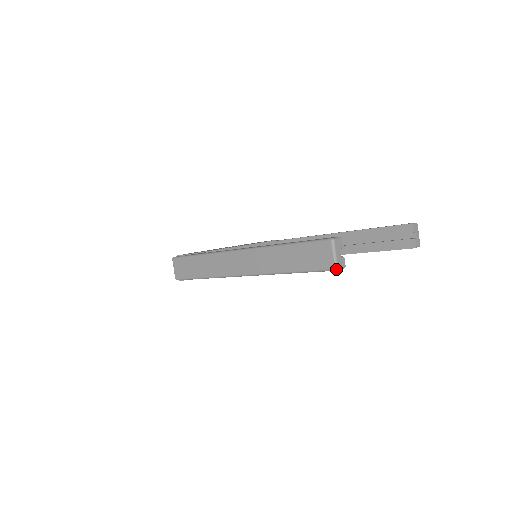
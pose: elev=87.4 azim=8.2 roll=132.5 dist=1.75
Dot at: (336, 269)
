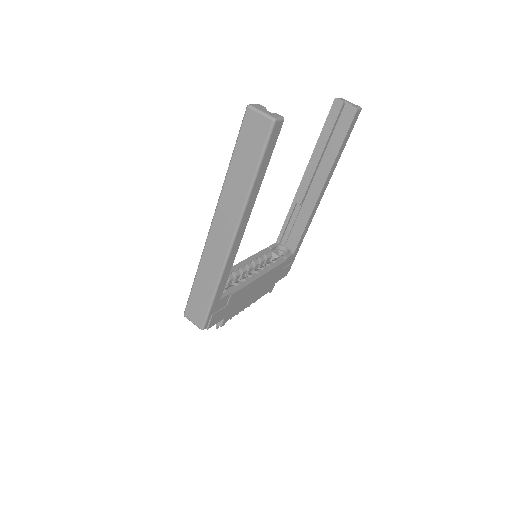
Dot at: (274, 120)
